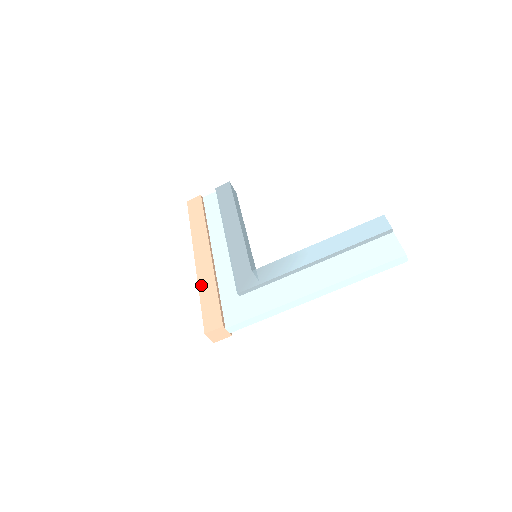
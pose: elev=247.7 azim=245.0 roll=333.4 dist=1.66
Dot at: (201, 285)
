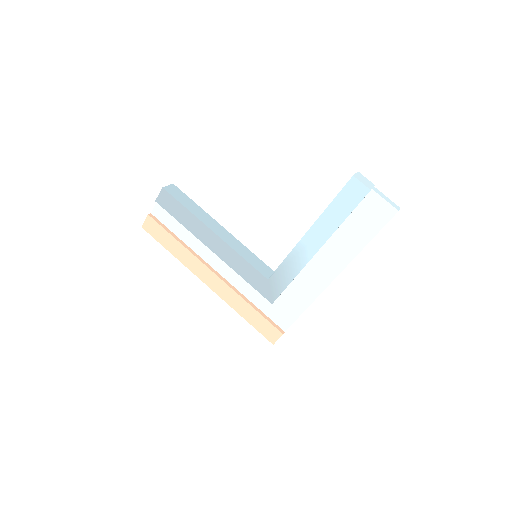
Dot at: (234, 307)
